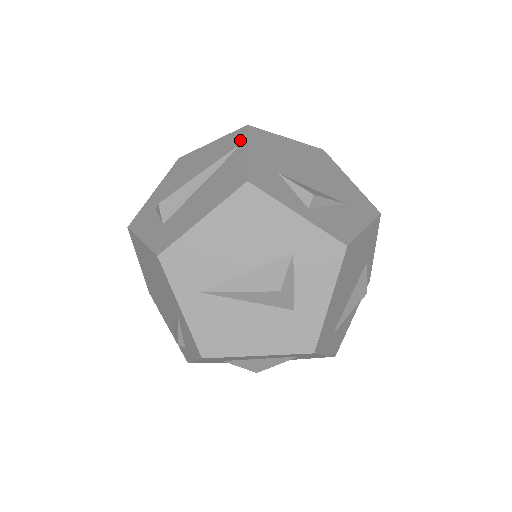
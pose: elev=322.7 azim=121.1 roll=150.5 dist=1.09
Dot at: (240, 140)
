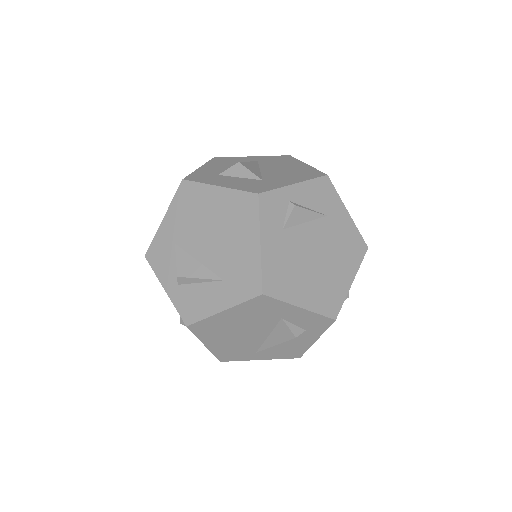
Dot at: occluded
